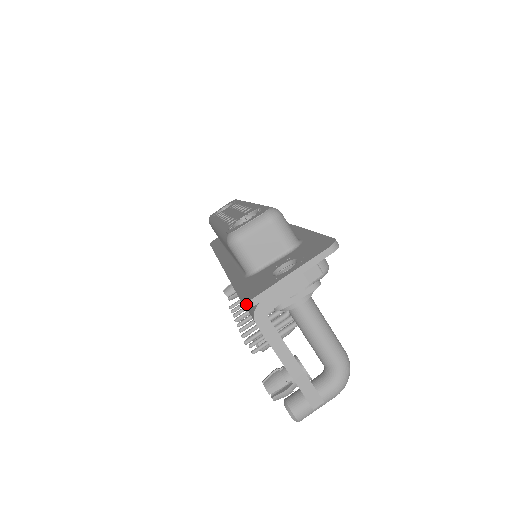
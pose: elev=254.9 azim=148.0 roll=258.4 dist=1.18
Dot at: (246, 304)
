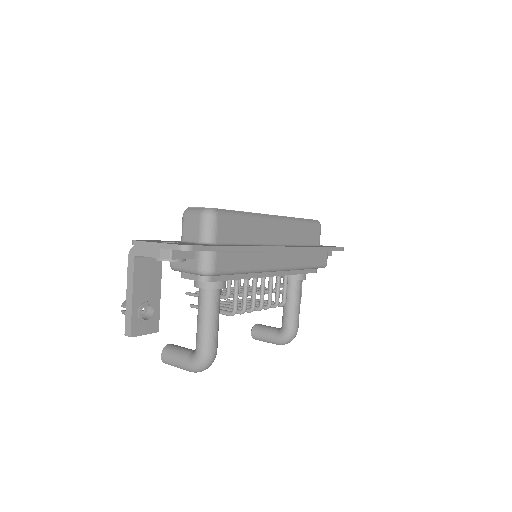
Dot at: (132, 242)
